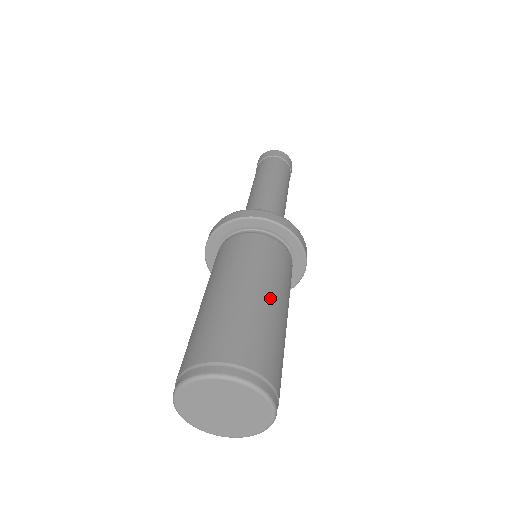
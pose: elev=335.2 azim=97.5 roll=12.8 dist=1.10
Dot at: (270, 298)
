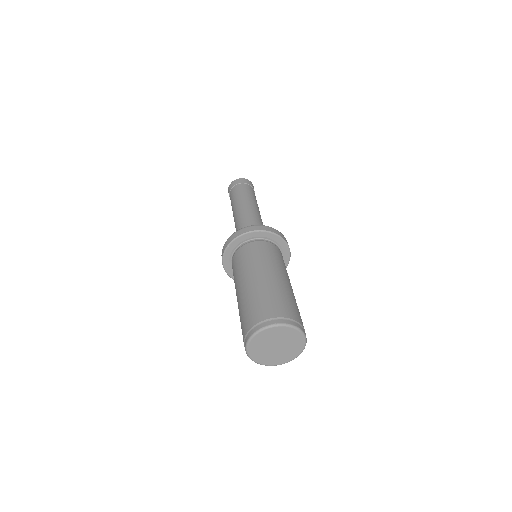
Dot at: (289, 283)
